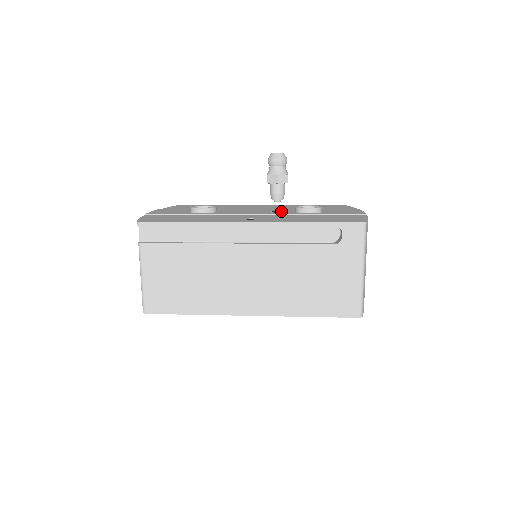
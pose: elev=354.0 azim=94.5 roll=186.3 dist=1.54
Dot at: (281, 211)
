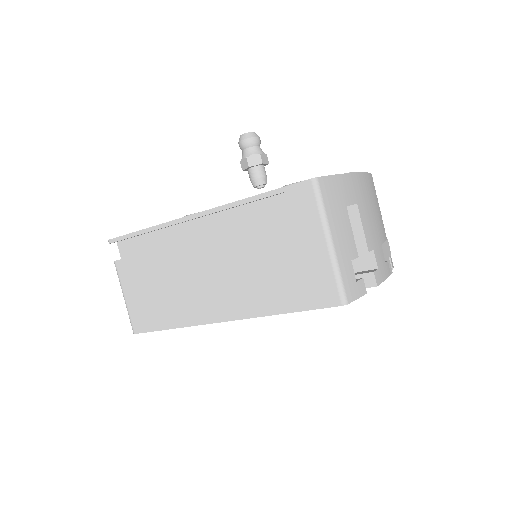
Dot at: occluded
